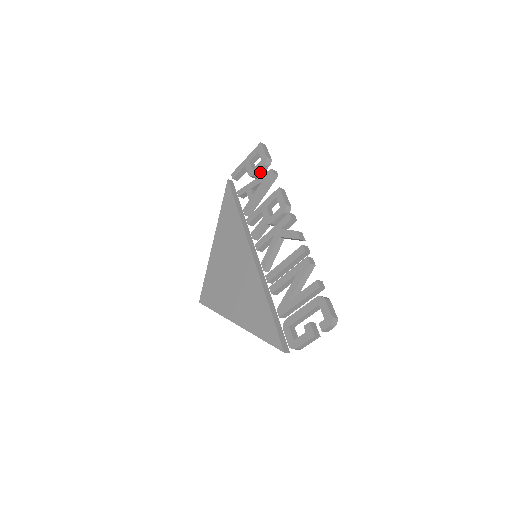
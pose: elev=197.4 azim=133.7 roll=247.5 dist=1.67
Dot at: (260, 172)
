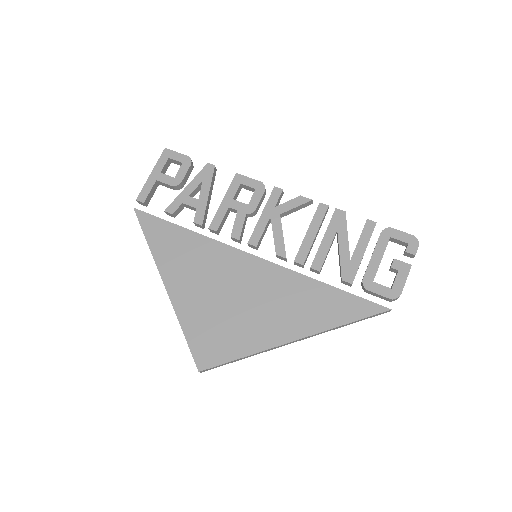
Dot at: (186, 177)
